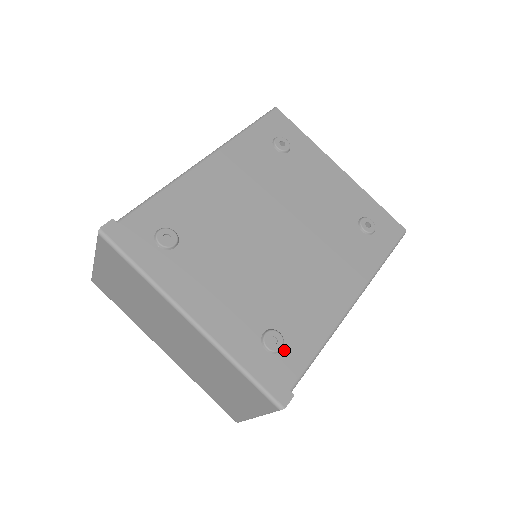
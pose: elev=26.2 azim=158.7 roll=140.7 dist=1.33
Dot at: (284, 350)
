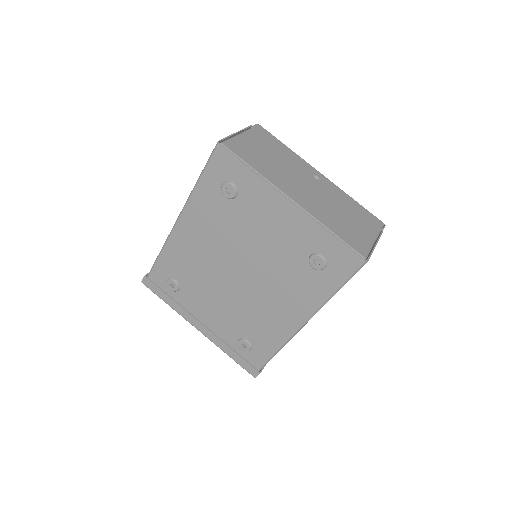
Dot at: (252, 350)
